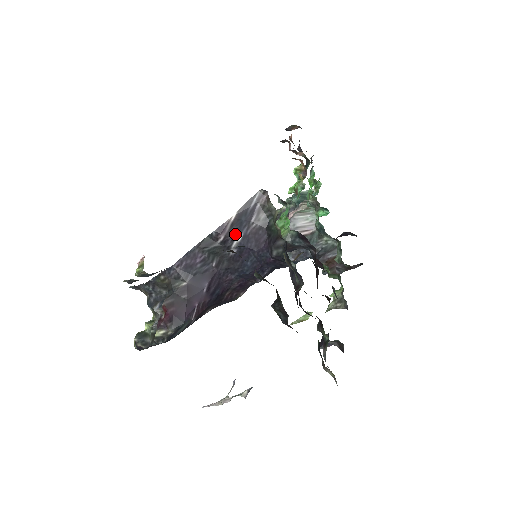
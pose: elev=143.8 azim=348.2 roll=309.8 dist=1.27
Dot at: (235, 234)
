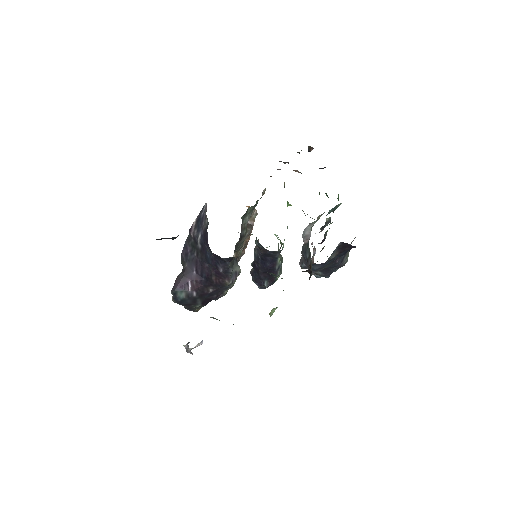
Dot at: (197, 233)
